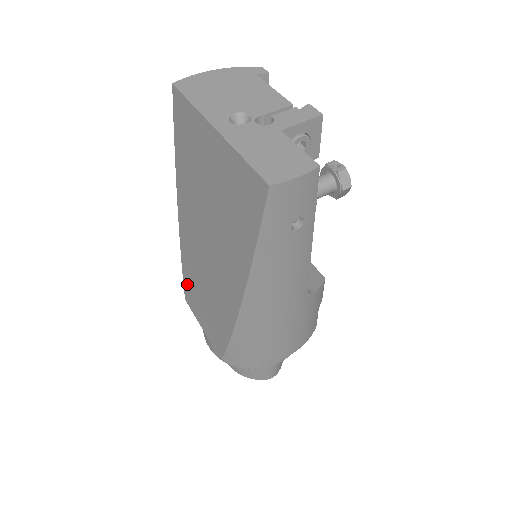
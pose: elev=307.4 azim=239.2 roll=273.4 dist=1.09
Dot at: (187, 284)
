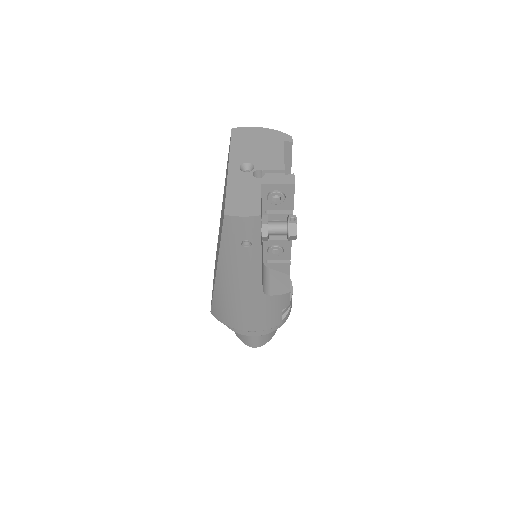
Dot at: occluded
